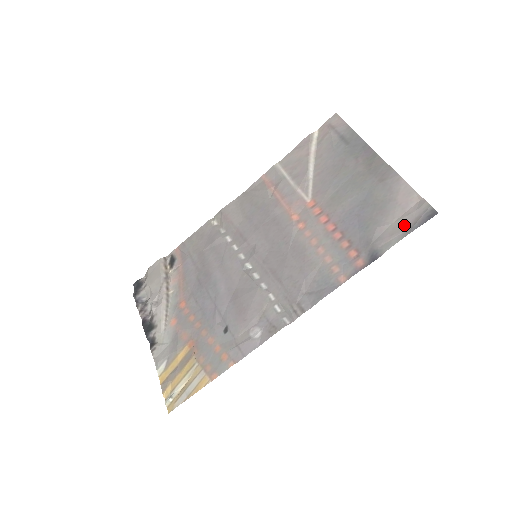
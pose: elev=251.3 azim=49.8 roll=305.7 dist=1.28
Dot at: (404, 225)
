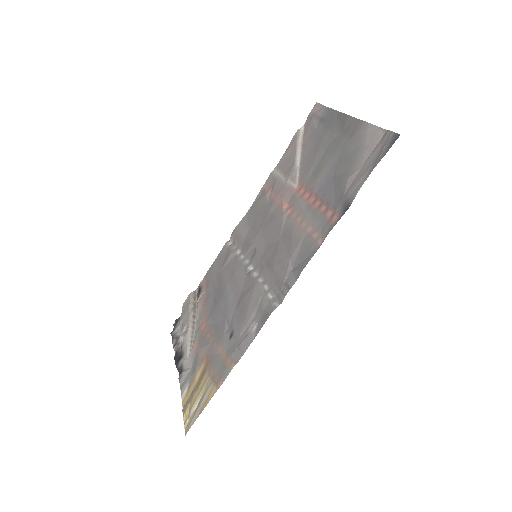
Dot at: (370, 163)
